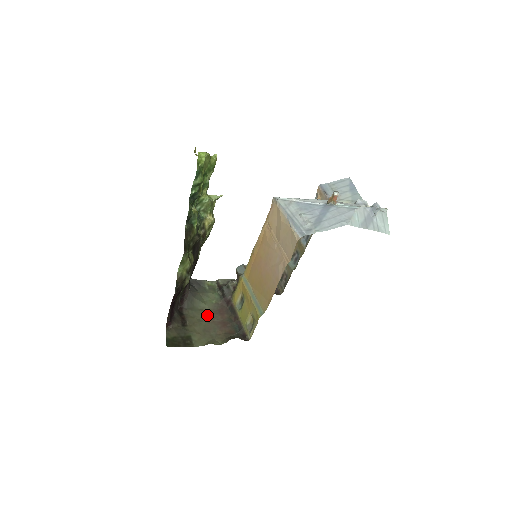
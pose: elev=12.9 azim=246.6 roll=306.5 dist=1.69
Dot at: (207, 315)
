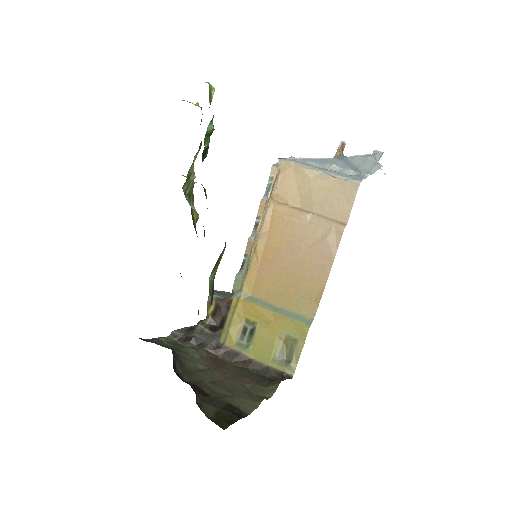
Dot at: (211, 374)
